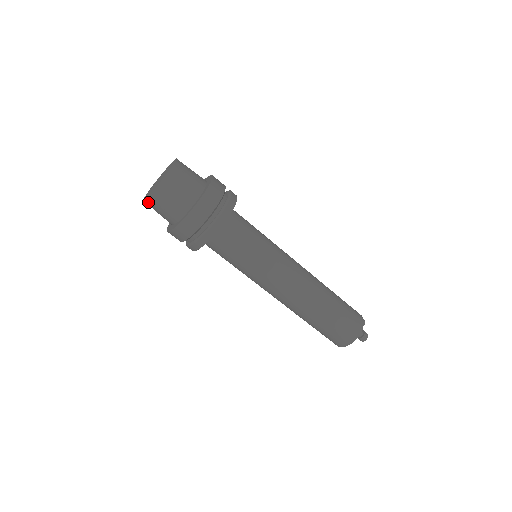
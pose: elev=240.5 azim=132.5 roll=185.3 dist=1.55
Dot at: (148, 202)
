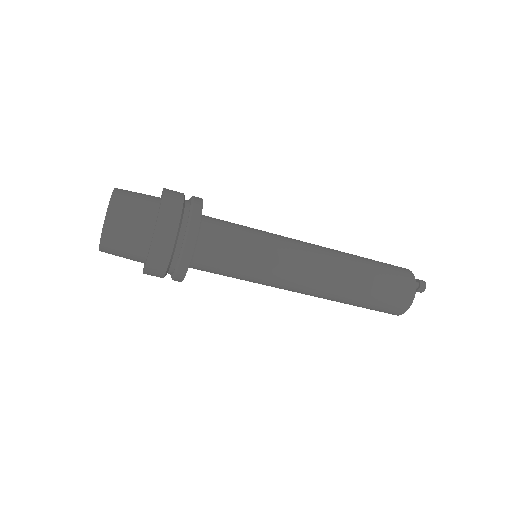
Dot at: (105, 244)
